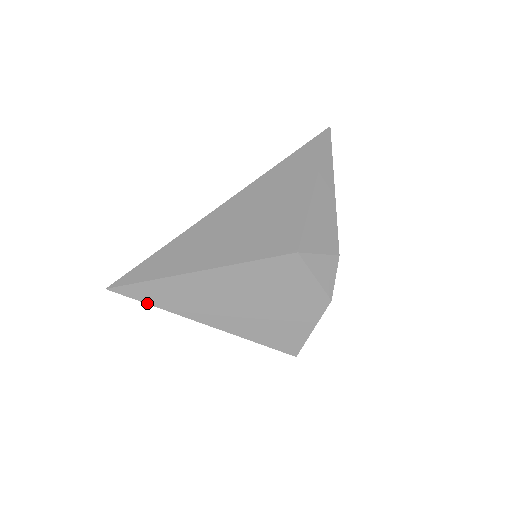
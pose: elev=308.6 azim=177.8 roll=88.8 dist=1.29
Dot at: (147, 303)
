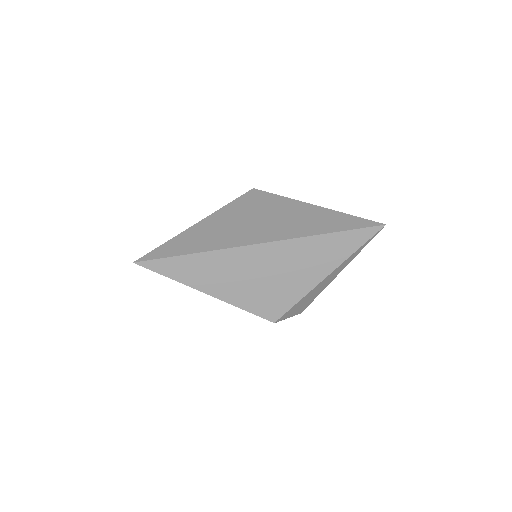
Dot at: occluded
